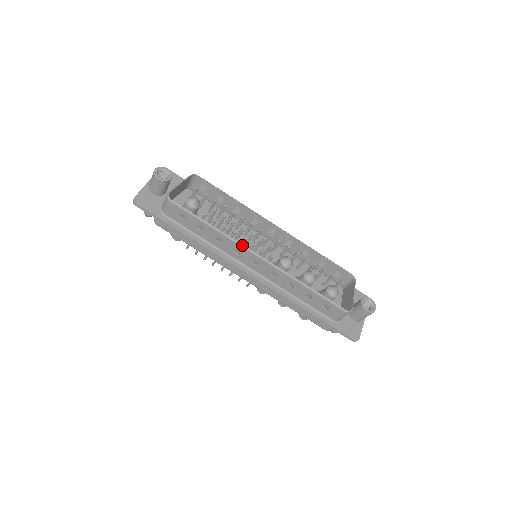
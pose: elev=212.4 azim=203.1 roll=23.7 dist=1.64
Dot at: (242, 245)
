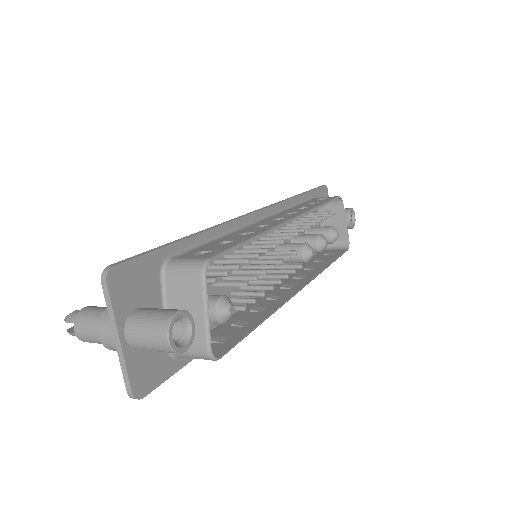
Dot at: occluded
